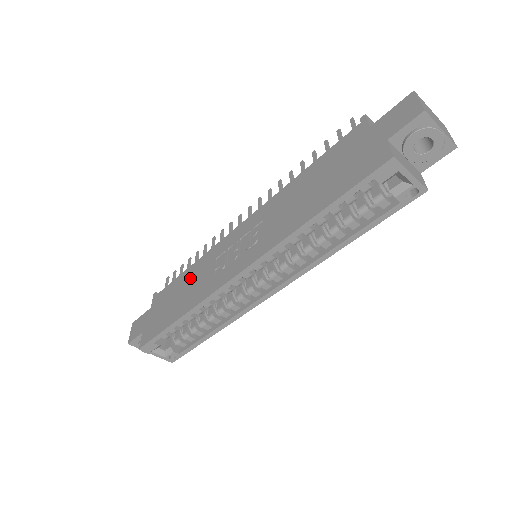
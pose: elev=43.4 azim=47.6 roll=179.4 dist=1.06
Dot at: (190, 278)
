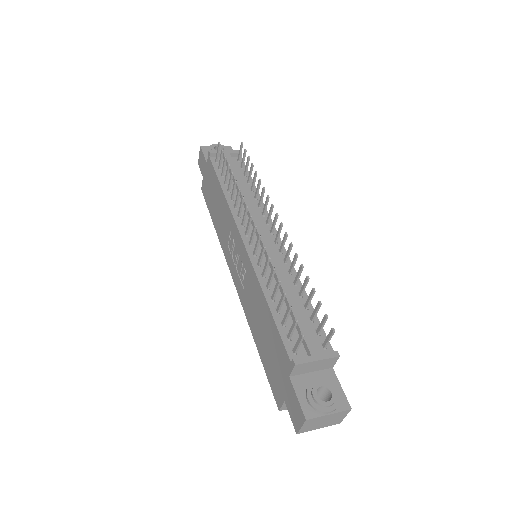
Dot at: (221, 205)
